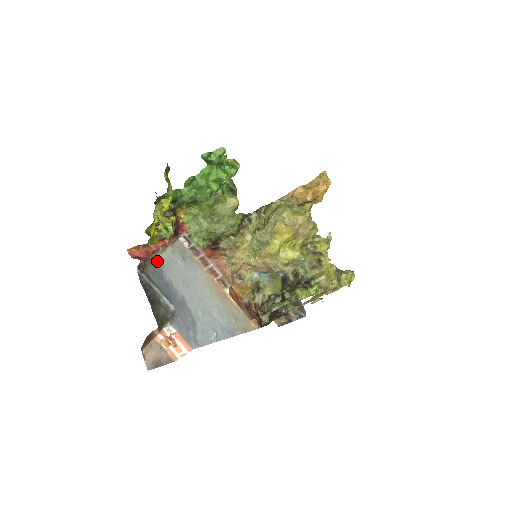
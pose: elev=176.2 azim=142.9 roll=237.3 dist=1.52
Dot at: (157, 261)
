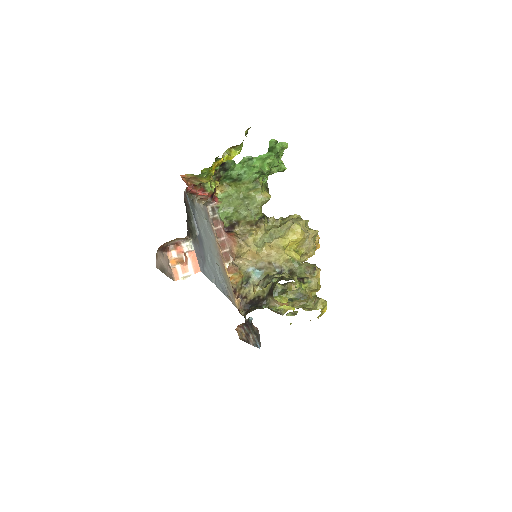
Dot at: (193, 202)
